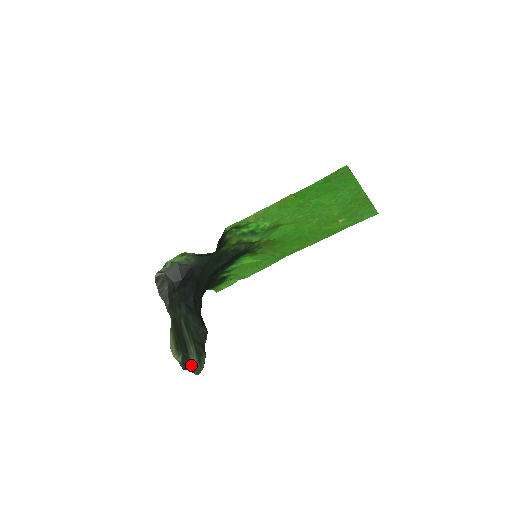
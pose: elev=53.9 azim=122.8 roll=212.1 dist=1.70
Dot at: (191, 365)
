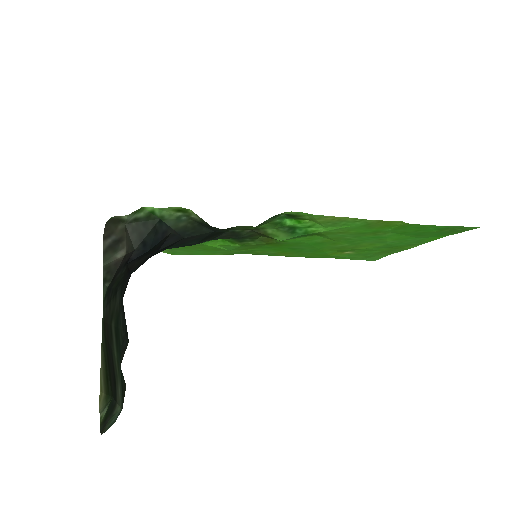
Dot at: (108, 421)
